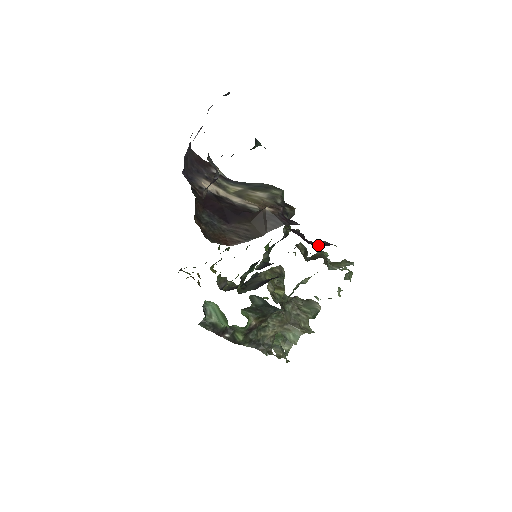
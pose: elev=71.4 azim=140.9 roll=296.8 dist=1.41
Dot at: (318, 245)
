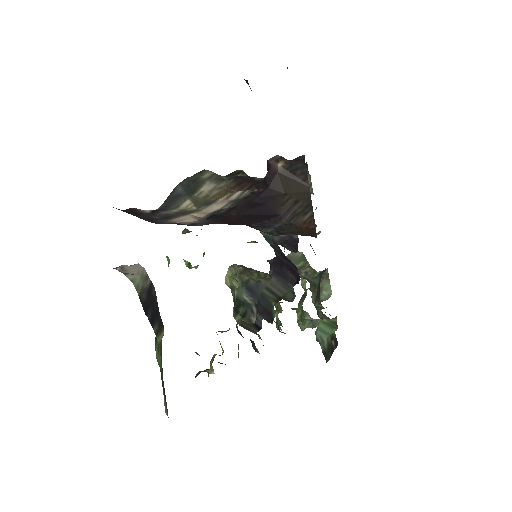
Dot at: occluded
